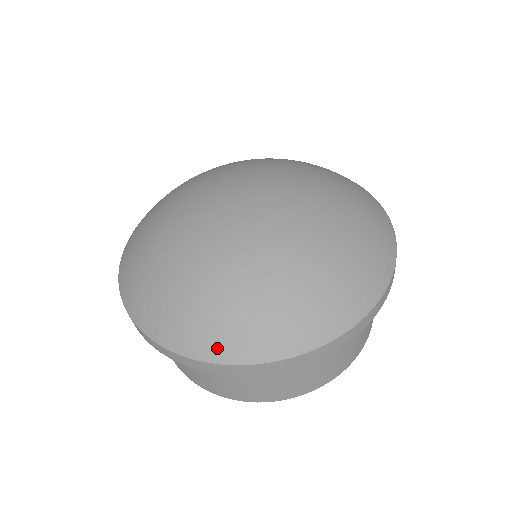
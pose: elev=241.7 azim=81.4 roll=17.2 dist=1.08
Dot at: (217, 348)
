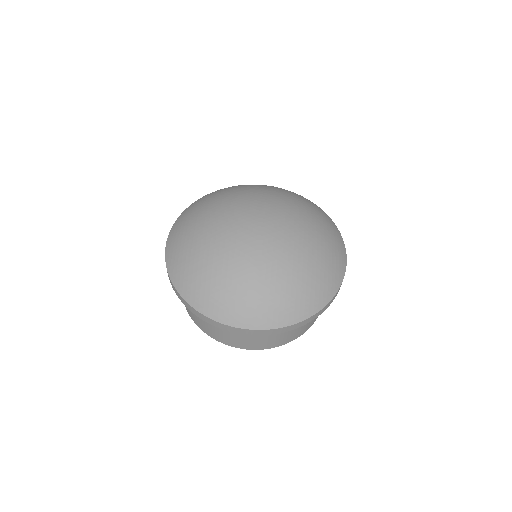
Dot at: (226, 316)
